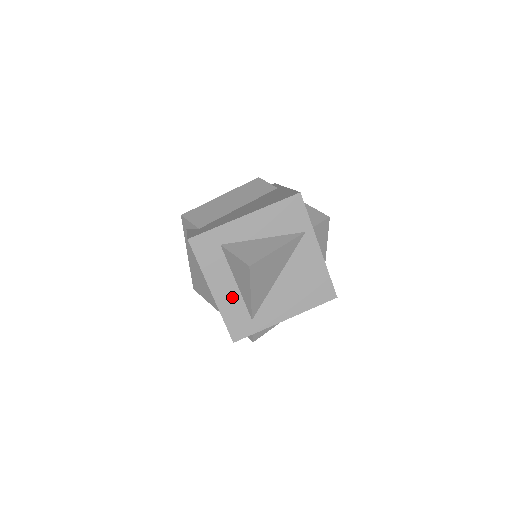
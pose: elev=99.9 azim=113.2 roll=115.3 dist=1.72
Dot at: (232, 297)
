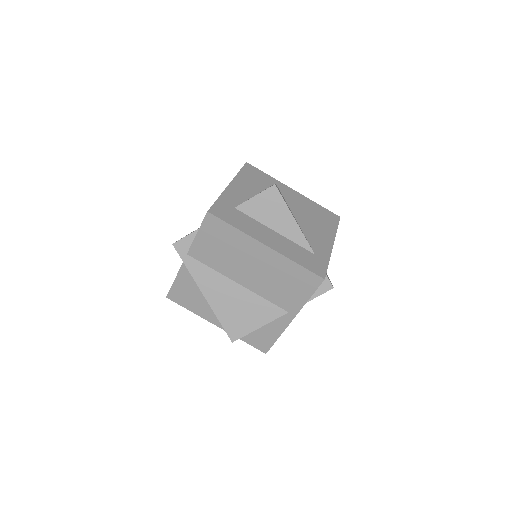
Dot at: (283, 243)
